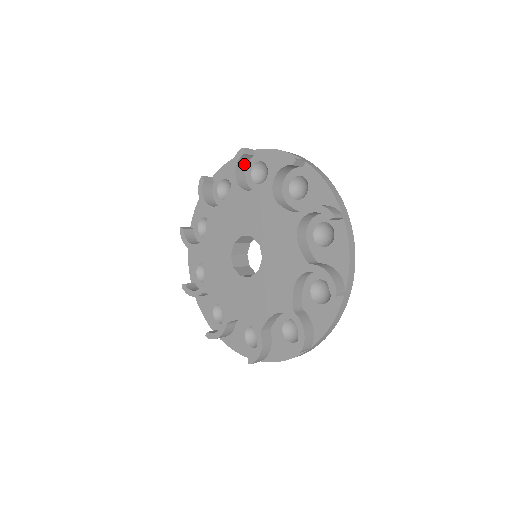
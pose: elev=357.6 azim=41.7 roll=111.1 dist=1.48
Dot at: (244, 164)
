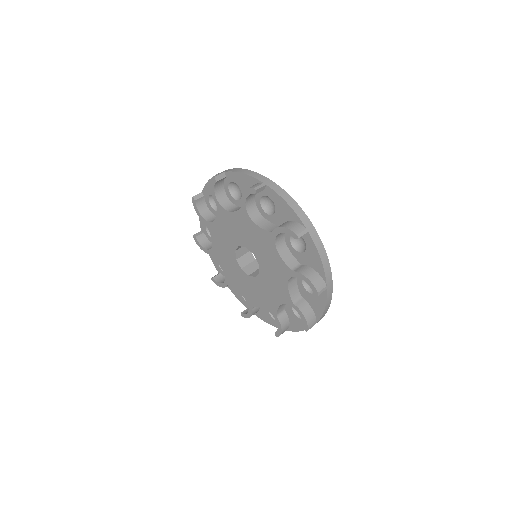
Dot at: (221, 185)
